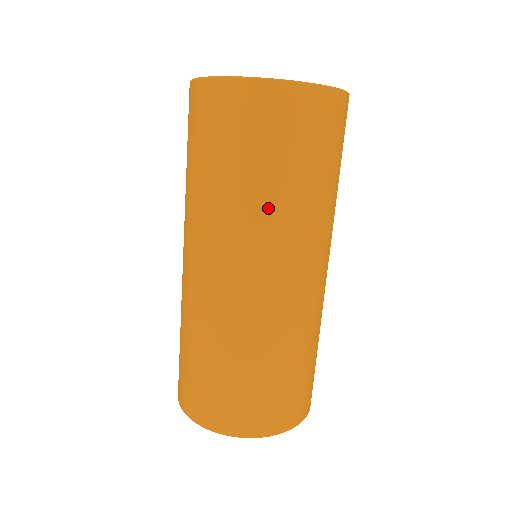
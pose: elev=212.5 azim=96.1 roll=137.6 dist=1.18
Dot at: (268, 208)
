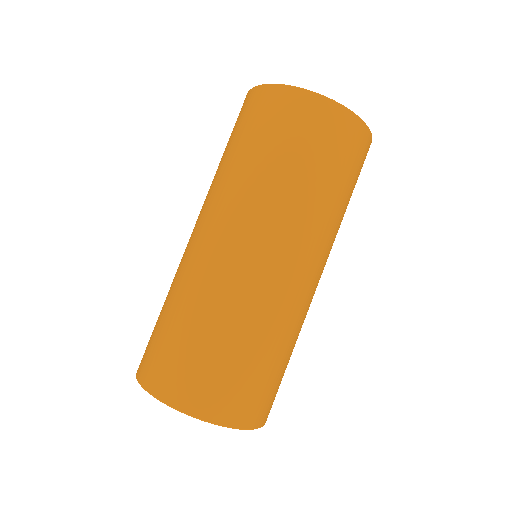
Dot at: (287, 193)
